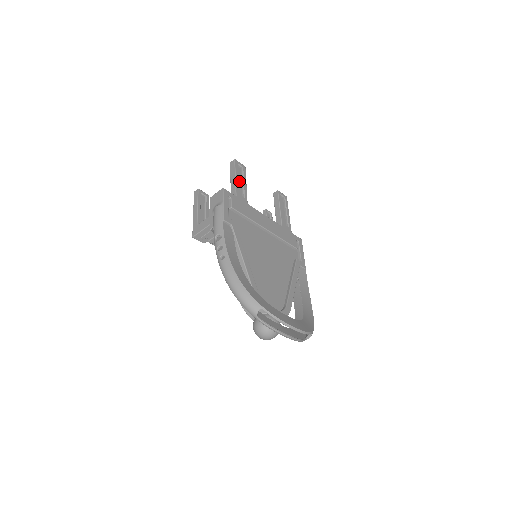
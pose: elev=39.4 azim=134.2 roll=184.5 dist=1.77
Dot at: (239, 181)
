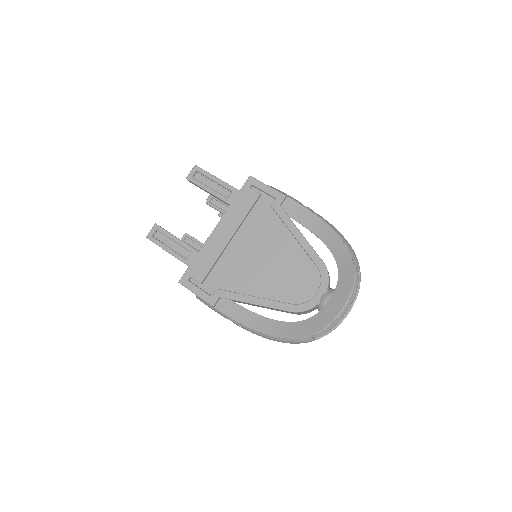
Dot at: (172, 245)
